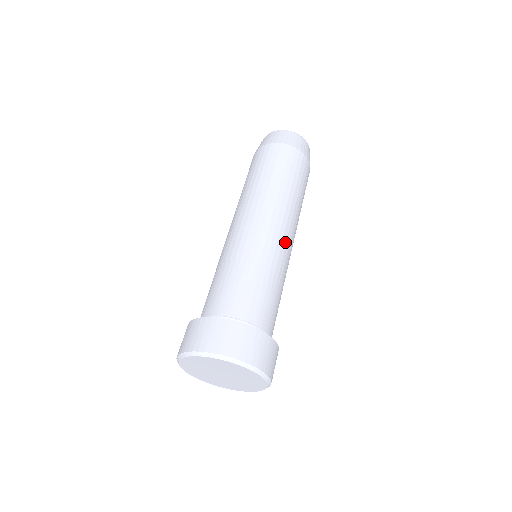
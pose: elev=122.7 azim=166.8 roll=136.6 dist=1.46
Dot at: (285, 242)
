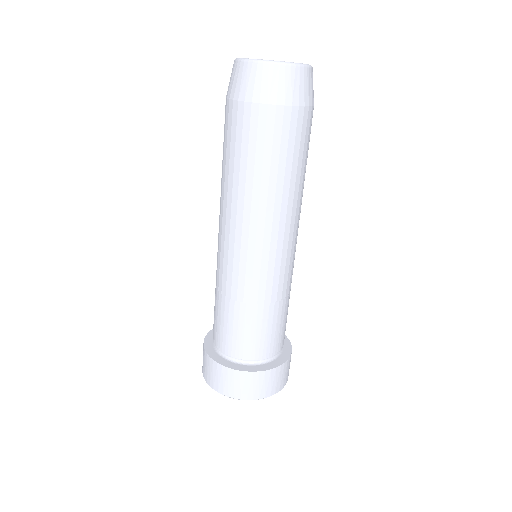
Dot at: (295, 251)
